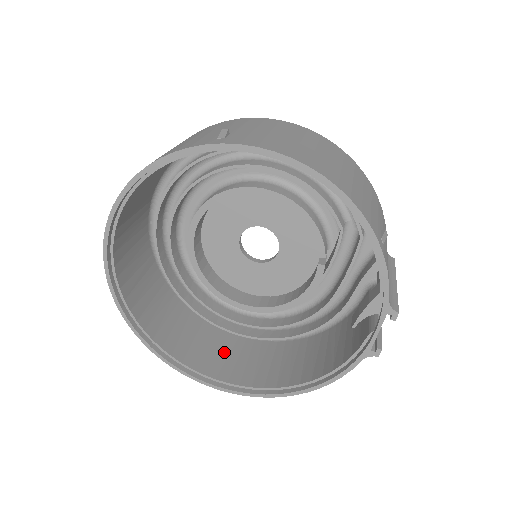
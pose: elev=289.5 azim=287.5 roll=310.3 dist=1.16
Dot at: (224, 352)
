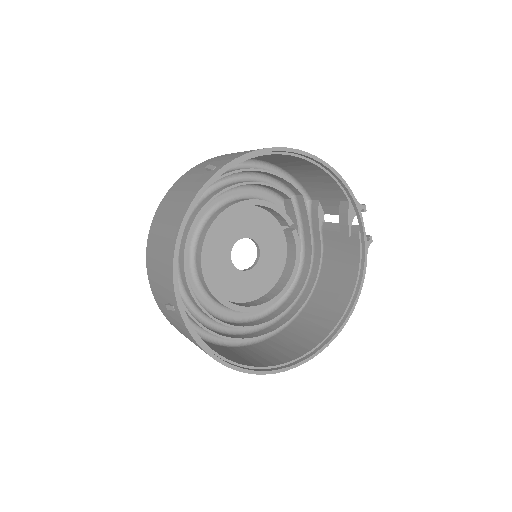
Dot at: (282, 346)
